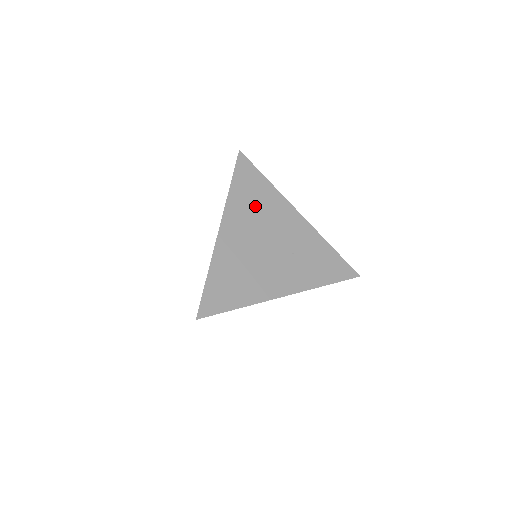
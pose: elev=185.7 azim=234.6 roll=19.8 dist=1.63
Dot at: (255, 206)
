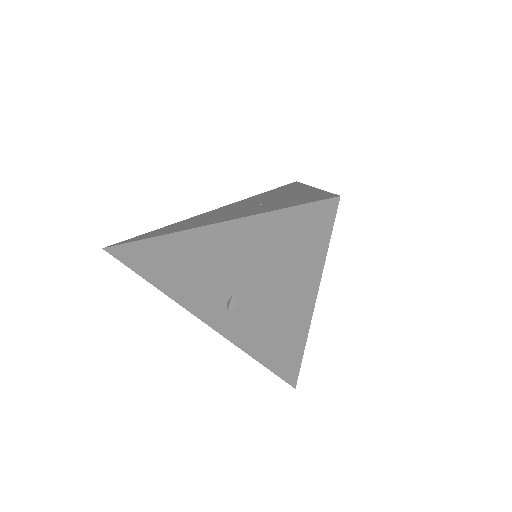
Dot at: occluded
